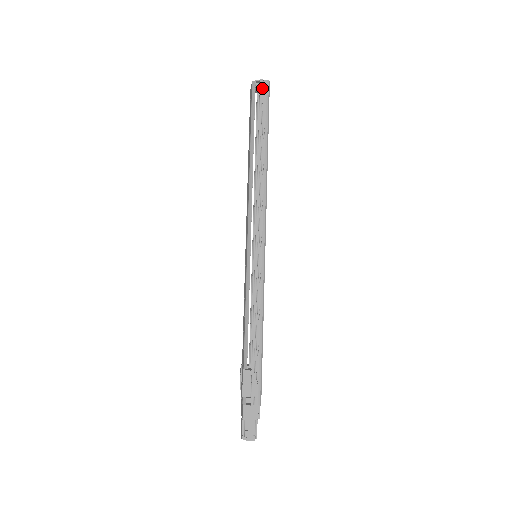
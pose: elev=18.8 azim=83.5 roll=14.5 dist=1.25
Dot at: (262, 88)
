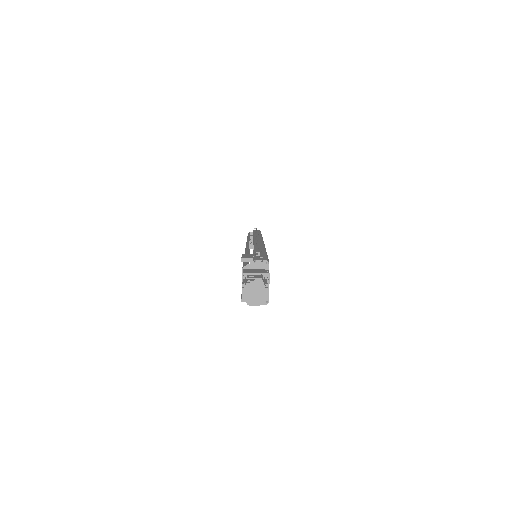
Dot at: occluded
